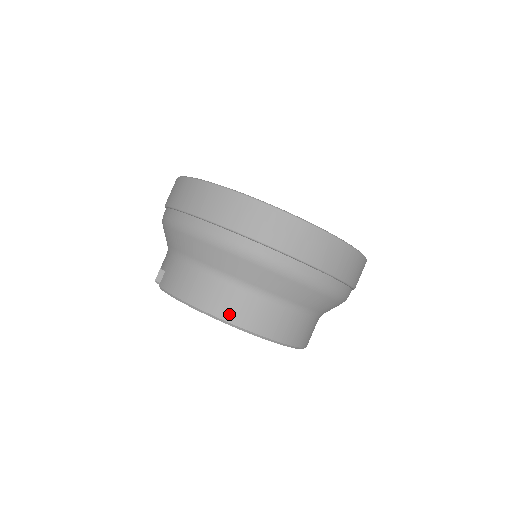
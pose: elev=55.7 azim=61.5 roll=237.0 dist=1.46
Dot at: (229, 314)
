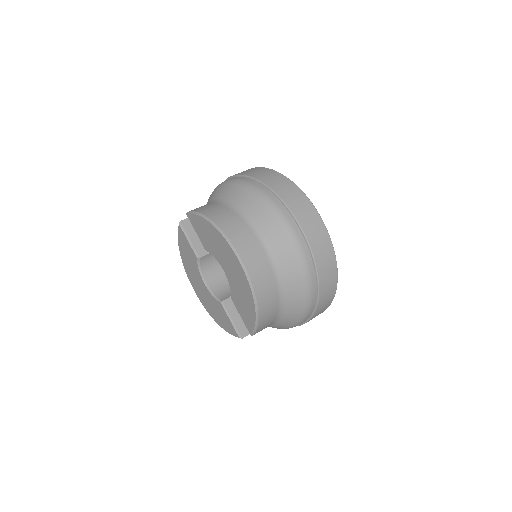
Dot at: (230, 232)
